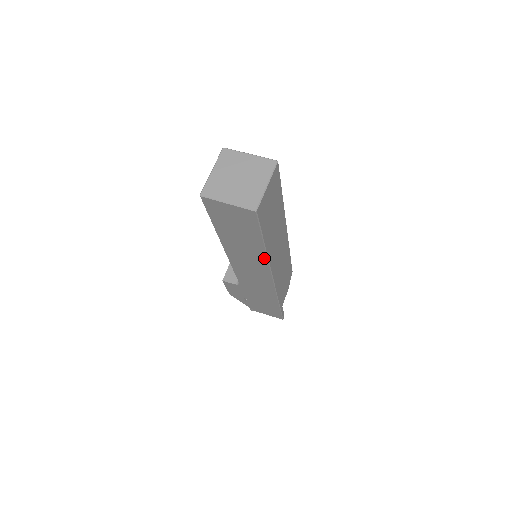
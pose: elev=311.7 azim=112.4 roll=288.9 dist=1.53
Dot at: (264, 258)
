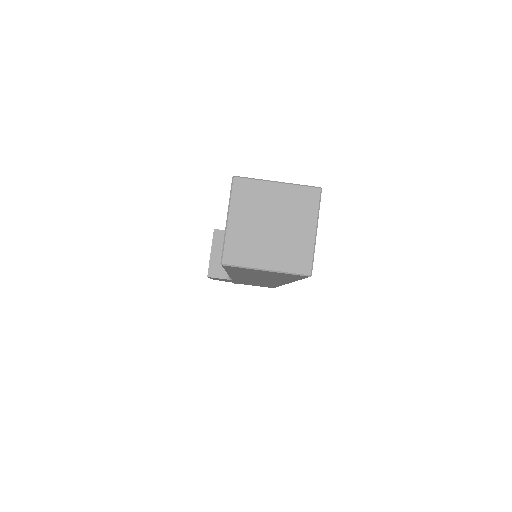
Dot at: occluded
